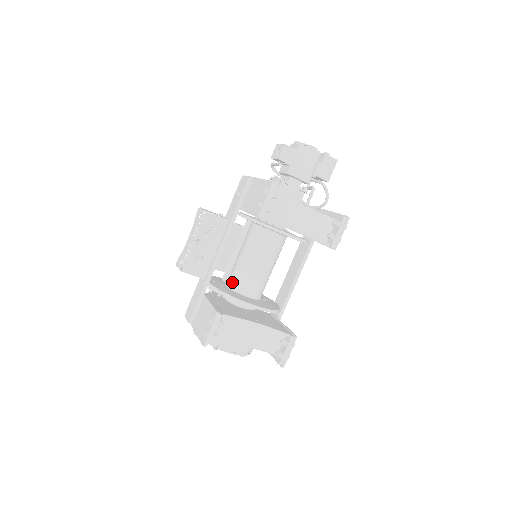
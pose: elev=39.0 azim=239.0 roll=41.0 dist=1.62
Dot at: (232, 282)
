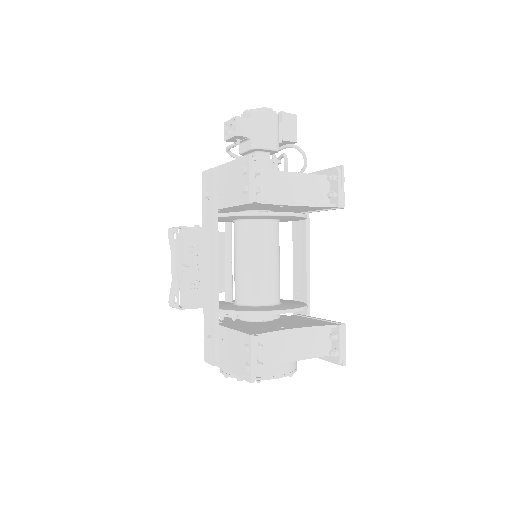
Dot at: (242, 297)
